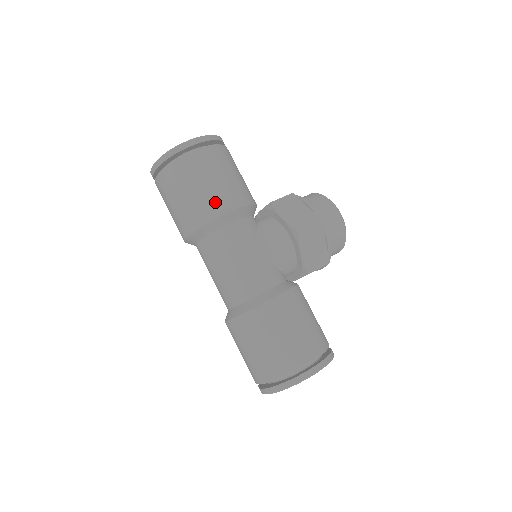
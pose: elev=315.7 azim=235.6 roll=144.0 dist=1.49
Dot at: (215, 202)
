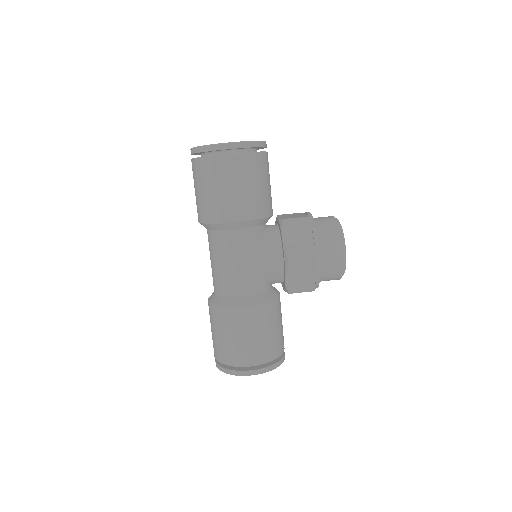
Dot at: (224, 209)
